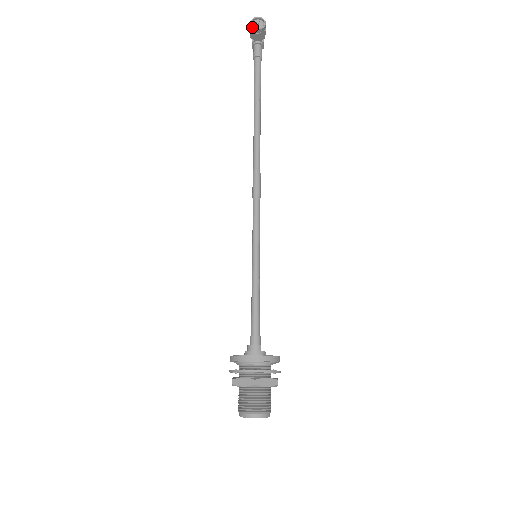
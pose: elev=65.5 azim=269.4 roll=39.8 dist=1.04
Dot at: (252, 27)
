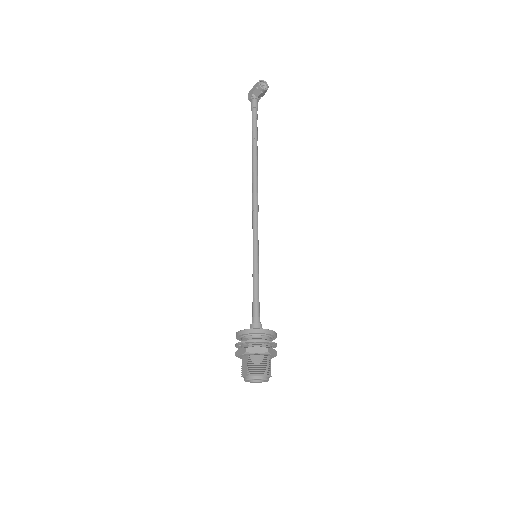
Dot at: (260, 86)
